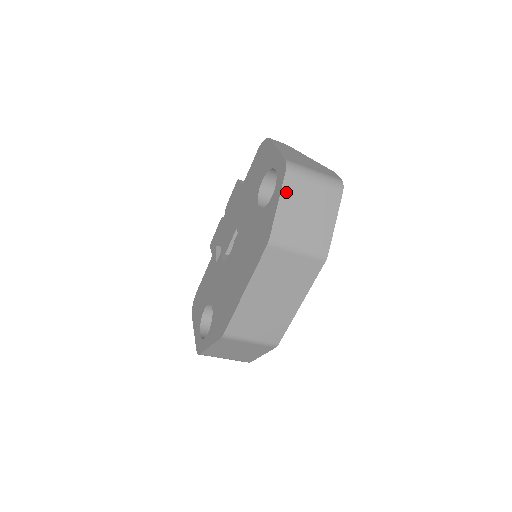
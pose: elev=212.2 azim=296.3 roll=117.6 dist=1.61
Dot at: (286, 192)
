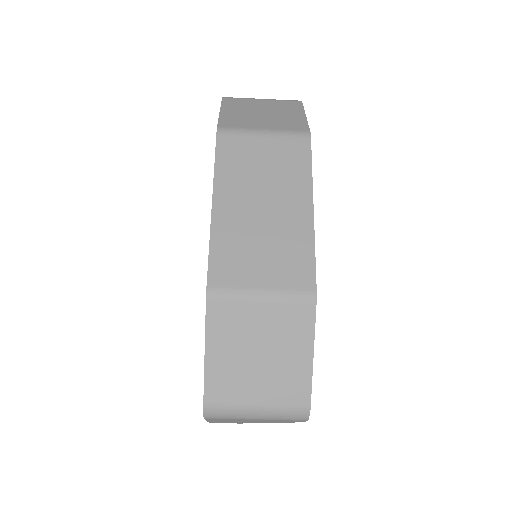
Dot at: (228, 105)
